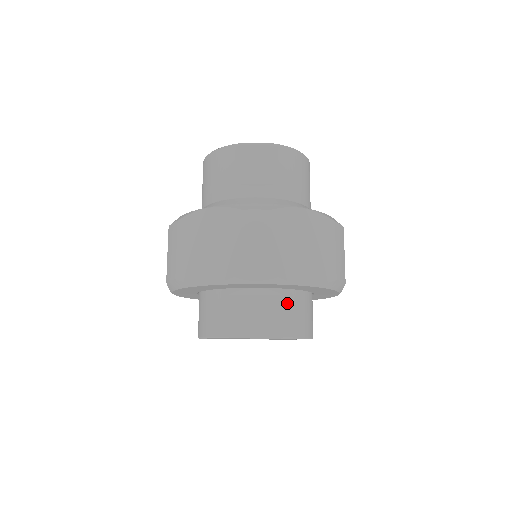
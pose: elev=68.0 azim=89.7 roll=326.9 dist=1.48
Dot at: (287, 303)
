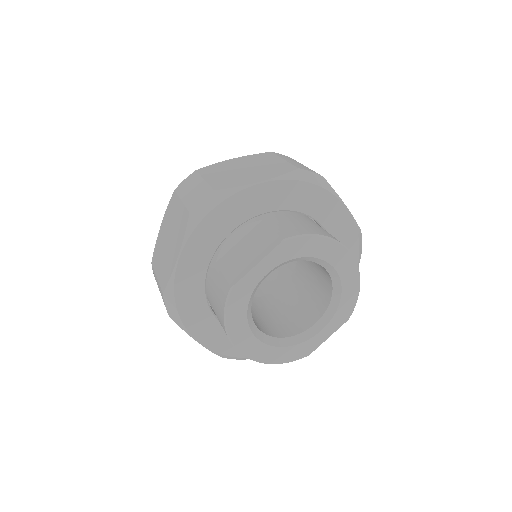
Dot at: (271, 222)
